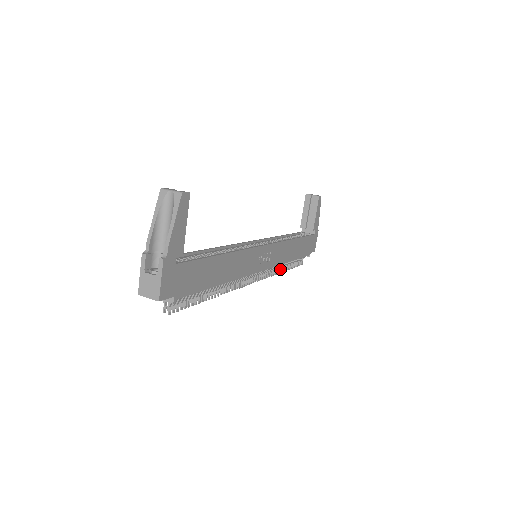
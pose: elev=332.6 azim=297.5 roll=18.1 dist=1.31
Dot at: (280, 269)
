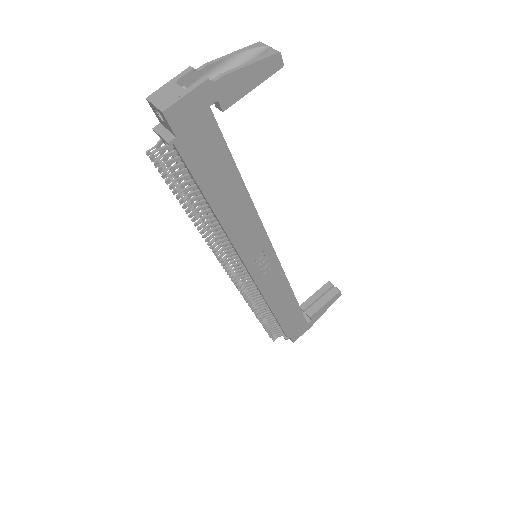
Dot at: (258, 309)
